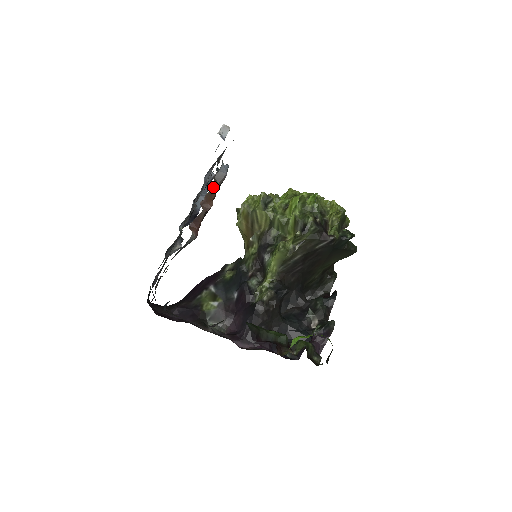
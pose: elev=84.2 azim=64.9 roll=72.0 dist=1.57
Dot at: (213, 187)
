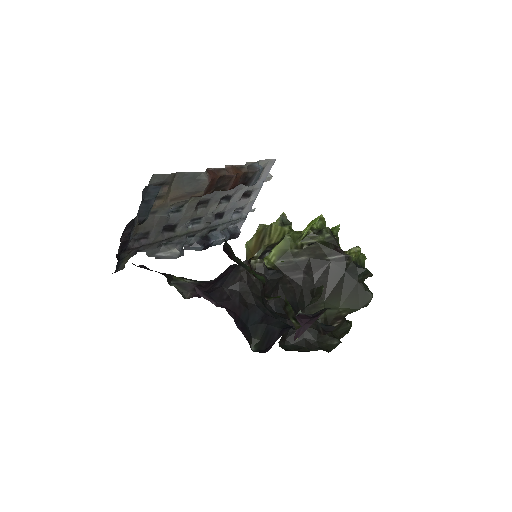
Dot at: (242, 168)
